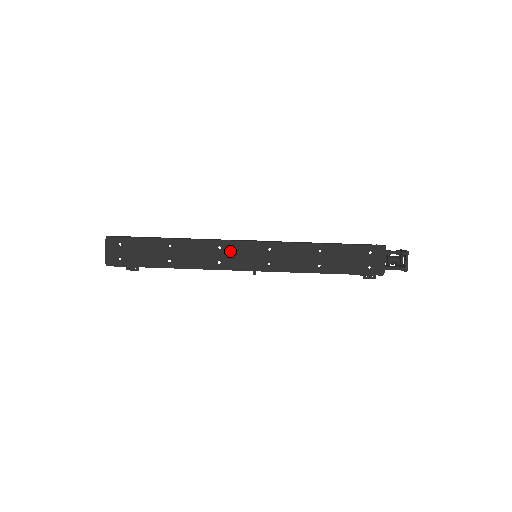
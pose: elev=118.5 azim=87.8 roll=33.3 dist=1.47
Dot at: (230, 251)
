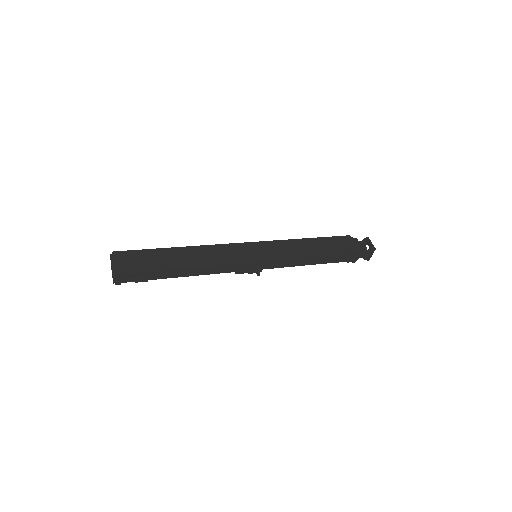
Dot at: (234, 250)
